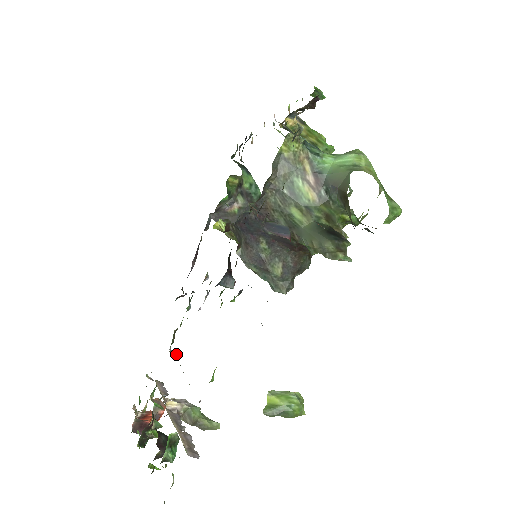
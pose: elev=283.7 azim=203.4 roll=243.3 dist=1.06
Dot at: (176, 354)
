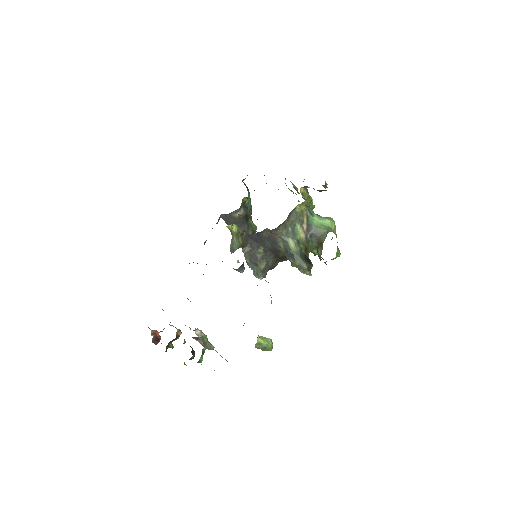
Dot at: occluded
